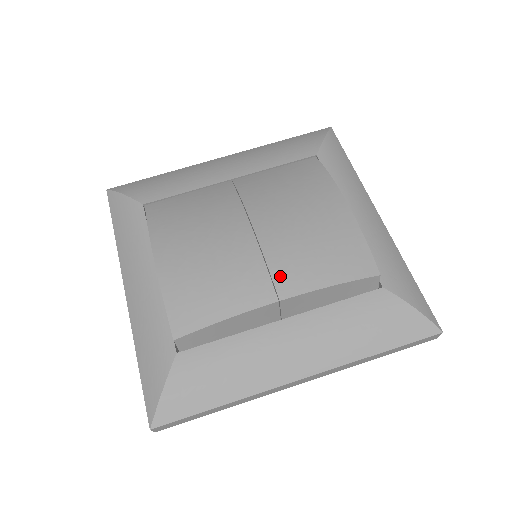
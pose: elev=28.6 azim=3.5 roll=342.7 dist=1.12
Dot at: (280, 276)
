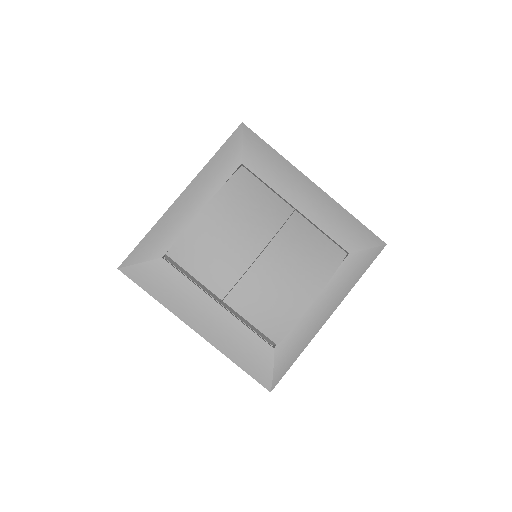
Dot at: (237, 292)
